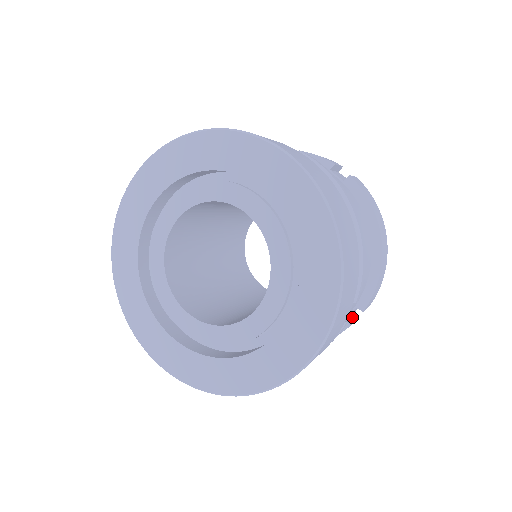
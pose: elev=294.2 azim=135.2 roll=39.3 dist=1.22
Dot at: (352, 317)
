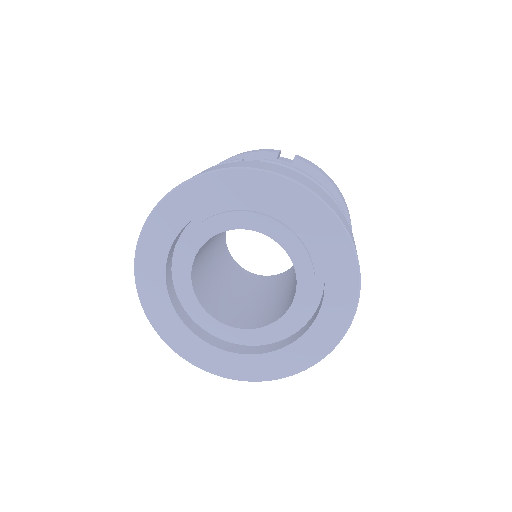
Dot at: occluded
